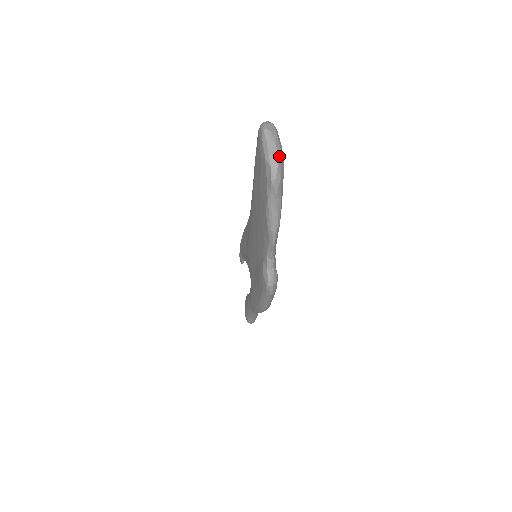
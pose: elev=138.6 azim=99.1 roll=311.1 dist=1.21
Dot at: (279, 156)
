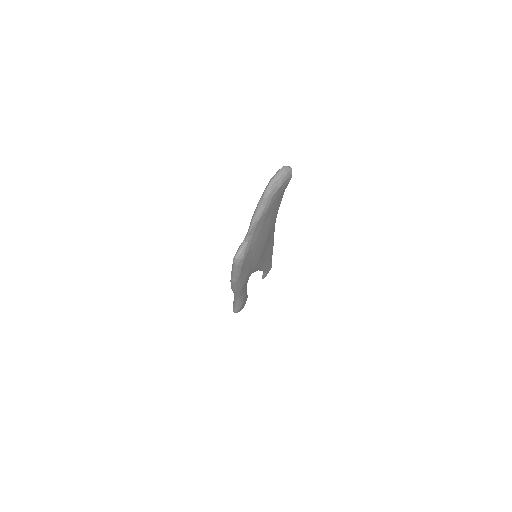
Dot at: (277, 183)
